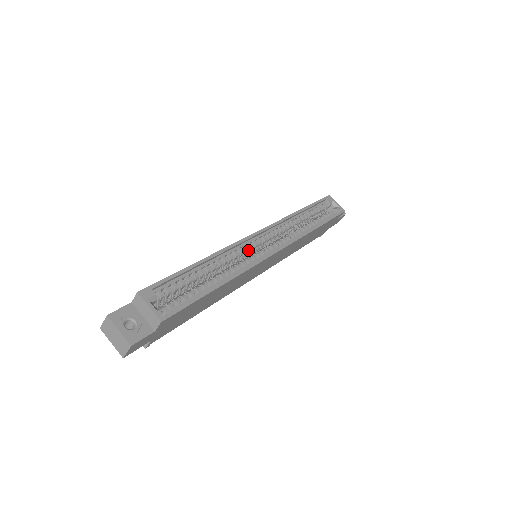
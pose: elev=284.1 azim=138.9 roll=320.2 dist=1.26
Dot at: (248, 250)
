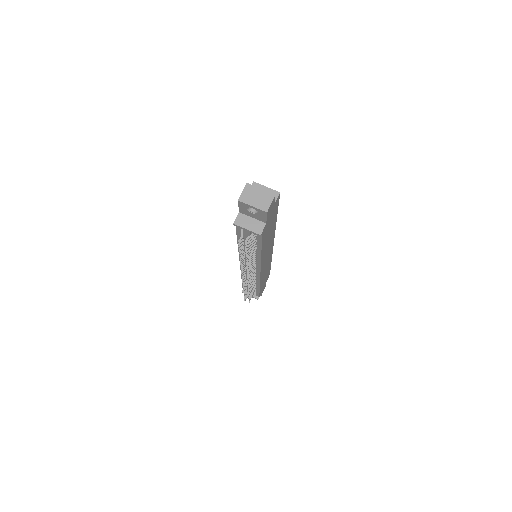
Dot at: occluded
